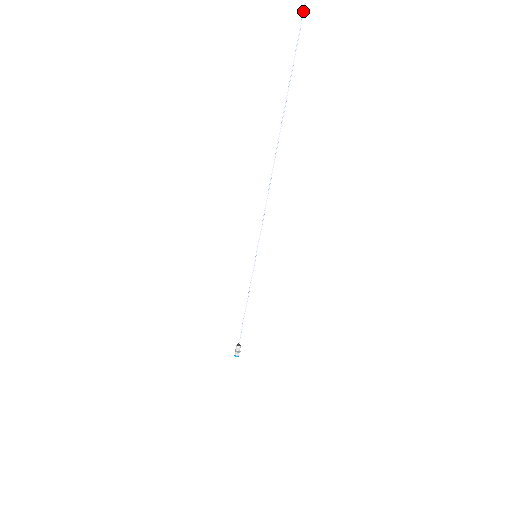
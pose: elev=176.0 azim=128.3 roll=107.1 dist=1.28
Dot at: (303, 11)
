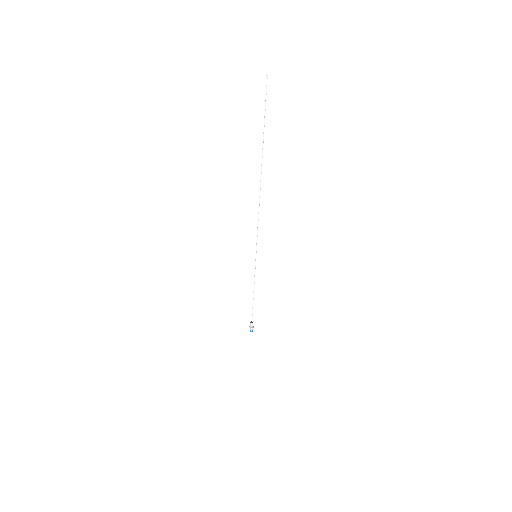
Dot at: occluded
